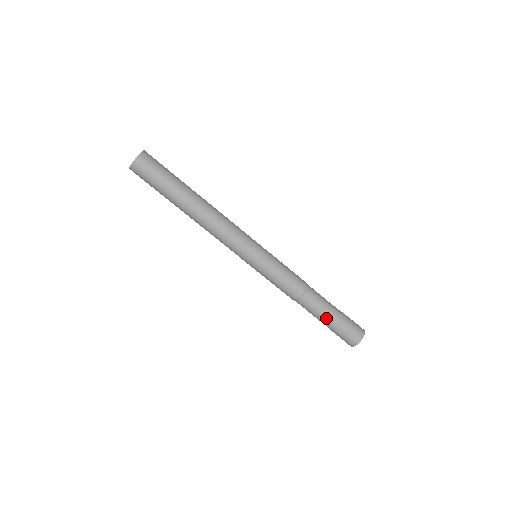
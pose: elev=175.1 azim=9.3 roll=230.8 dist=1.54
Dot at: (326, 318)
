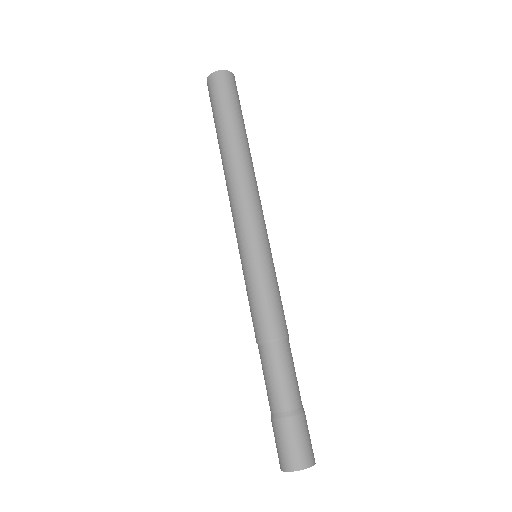
Dot at: (296, 392)
